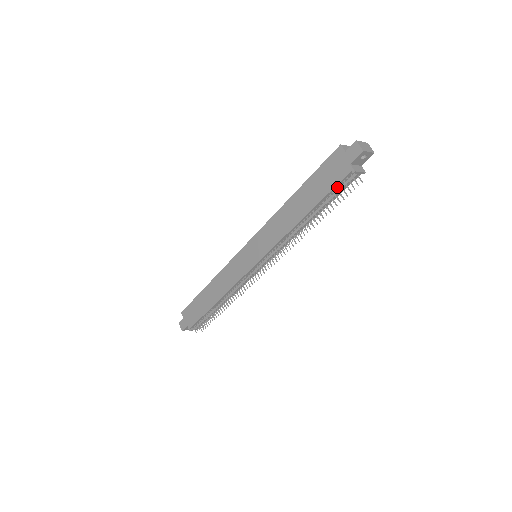
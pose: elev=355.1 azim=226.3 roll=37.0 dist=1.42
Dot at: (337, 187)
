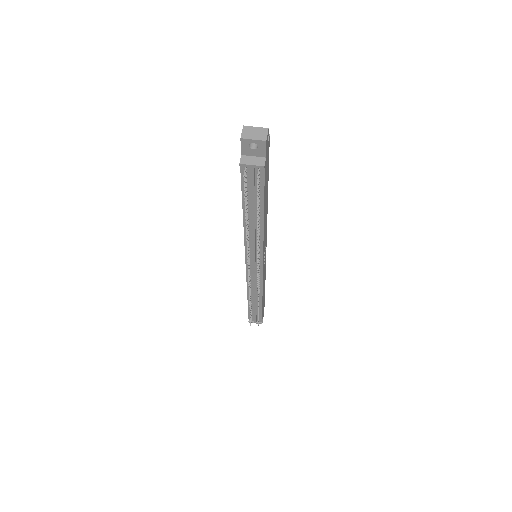
Dot at: (247, 183)
